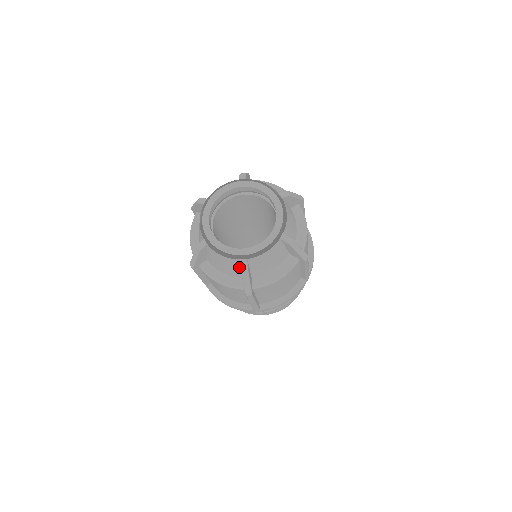
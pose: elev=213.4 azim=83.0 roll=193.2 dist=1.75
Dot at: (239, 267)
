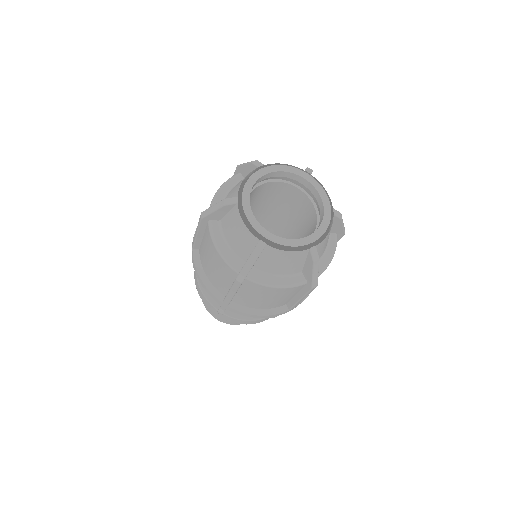
Dot at: (251, 247)
